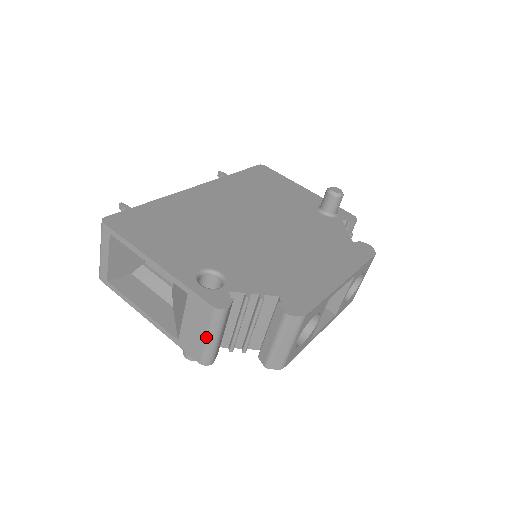
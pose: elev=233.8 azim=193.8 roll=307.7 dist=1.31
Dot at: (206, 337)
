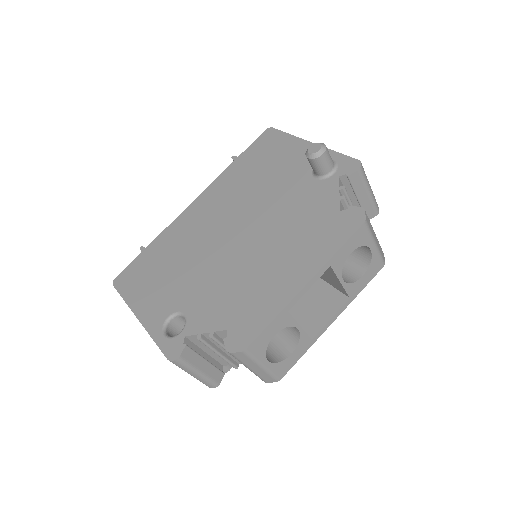
Dot at: occluded
